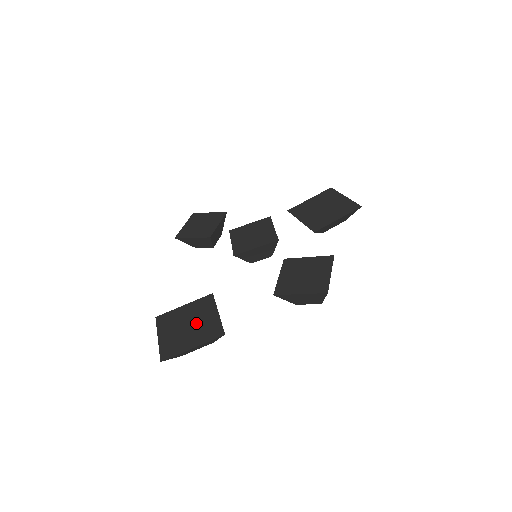
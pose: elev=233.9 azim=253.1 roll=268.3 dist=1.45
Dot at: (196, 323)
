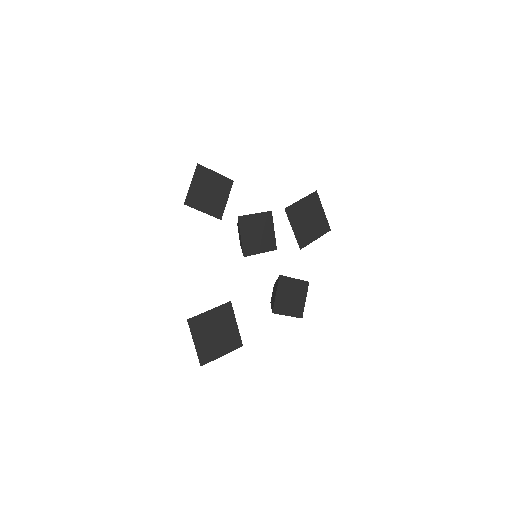
Dot at: (222, 332)
